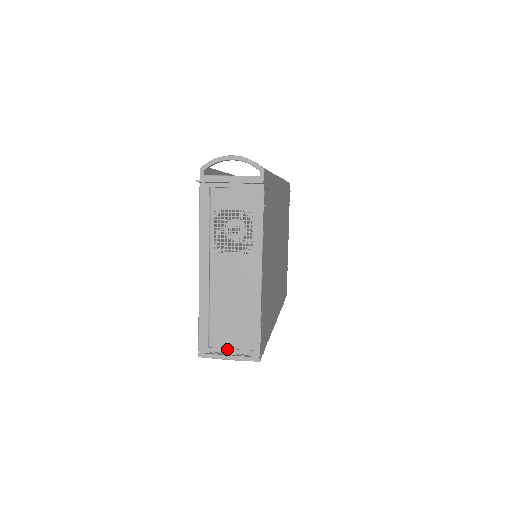
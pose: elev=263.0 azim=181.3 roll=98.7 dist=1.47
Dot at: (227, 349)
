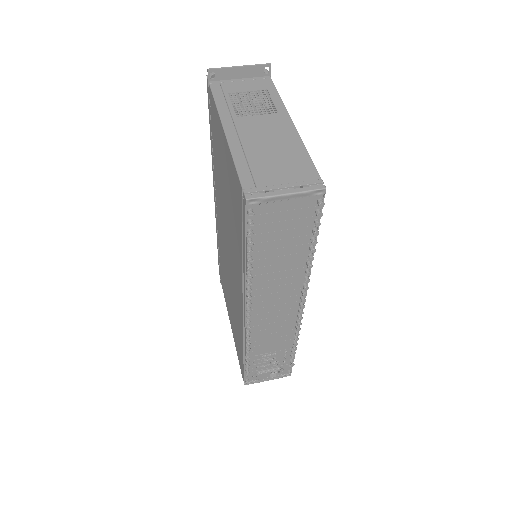
Dot at: (281, 185)
